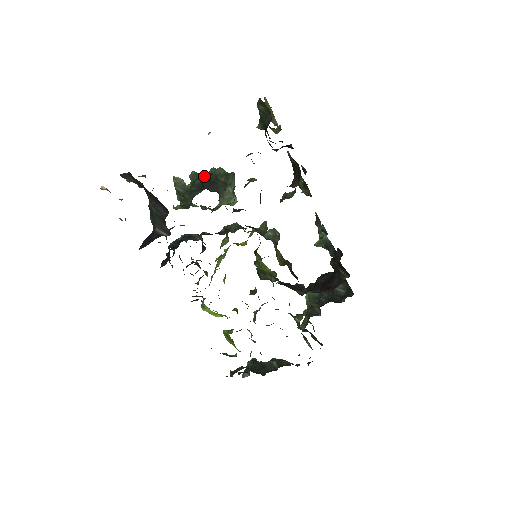
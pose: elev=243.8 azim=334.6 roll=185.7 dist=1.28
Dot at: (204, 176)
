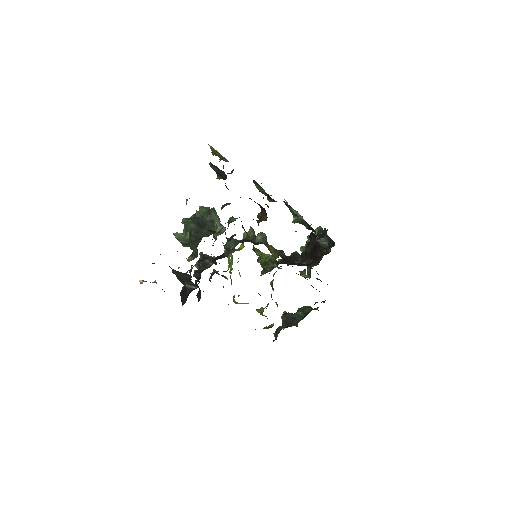
Dot at: (199, 233)
